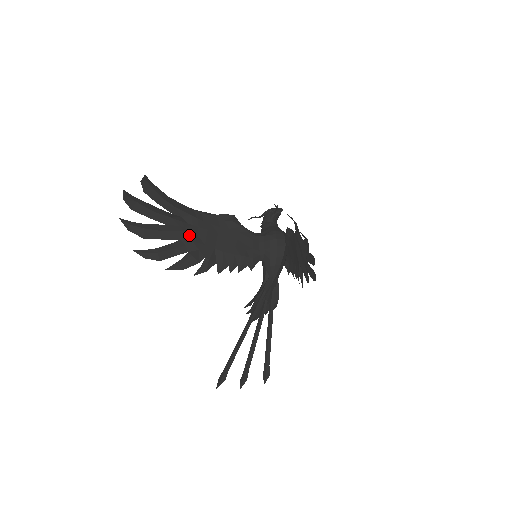
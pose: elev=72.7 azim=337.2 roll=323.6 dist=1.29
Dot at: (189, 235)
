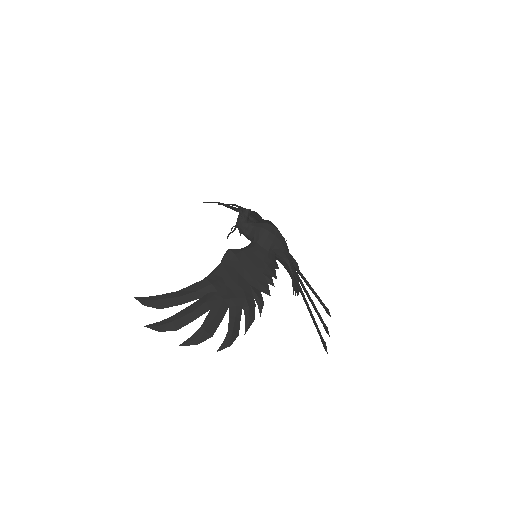
Dot at: (229, 297)
